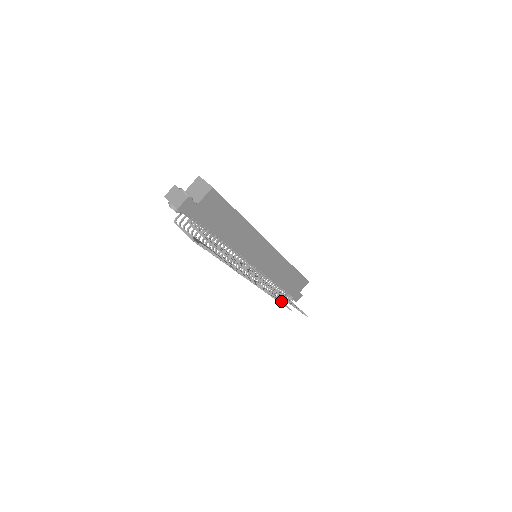
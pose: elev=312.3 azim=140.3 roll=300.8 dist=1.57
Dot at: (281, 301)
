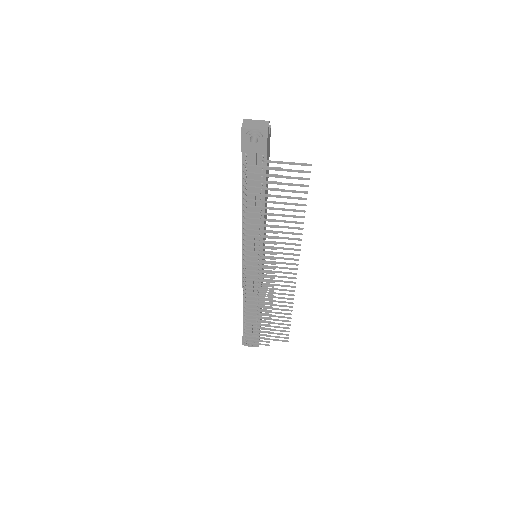
Dot at: (260, 334)
